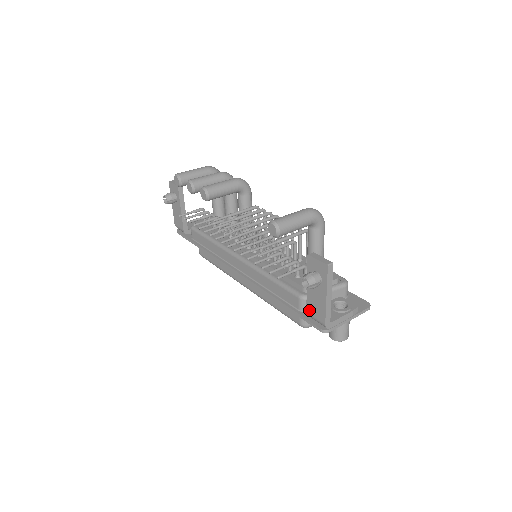
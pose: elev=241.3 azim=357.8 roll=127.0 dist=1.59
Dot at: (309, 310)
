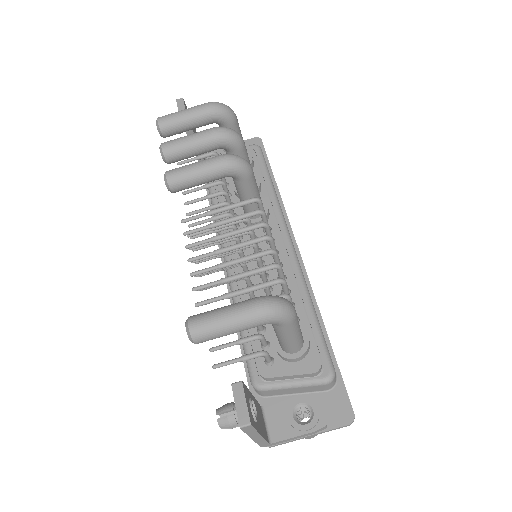
Dot at: occluded
